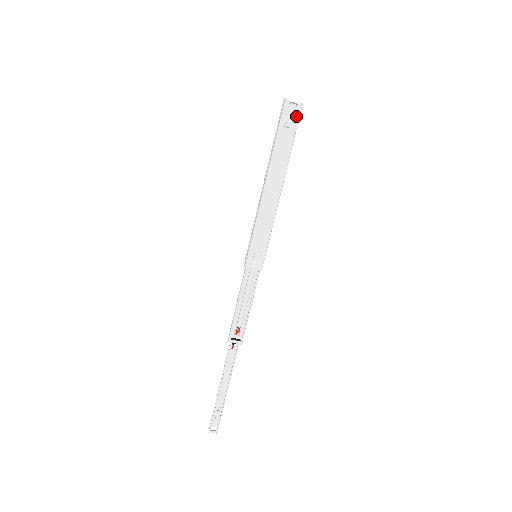
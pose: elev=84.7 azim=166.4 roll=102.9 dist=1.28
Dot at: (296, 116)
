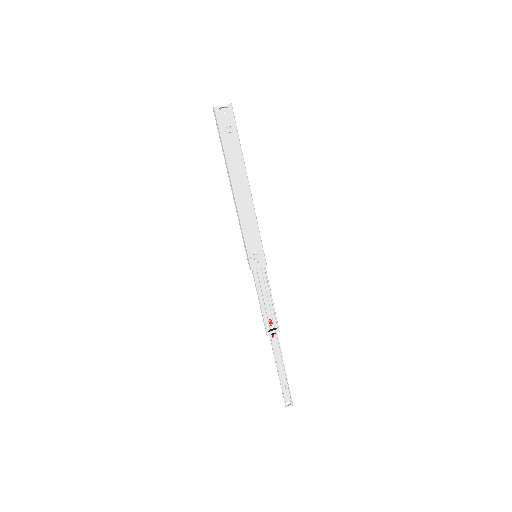
Dot at: (231, 118)
